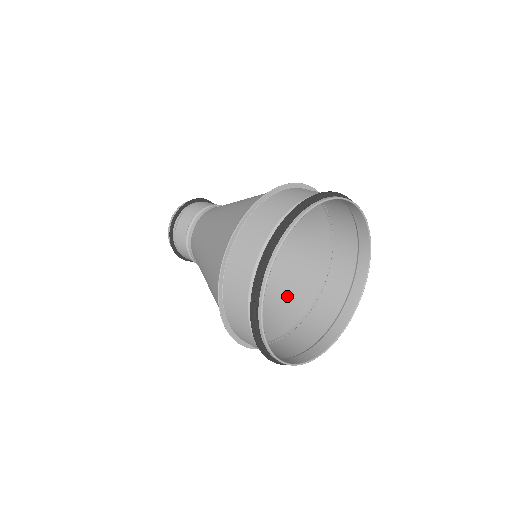
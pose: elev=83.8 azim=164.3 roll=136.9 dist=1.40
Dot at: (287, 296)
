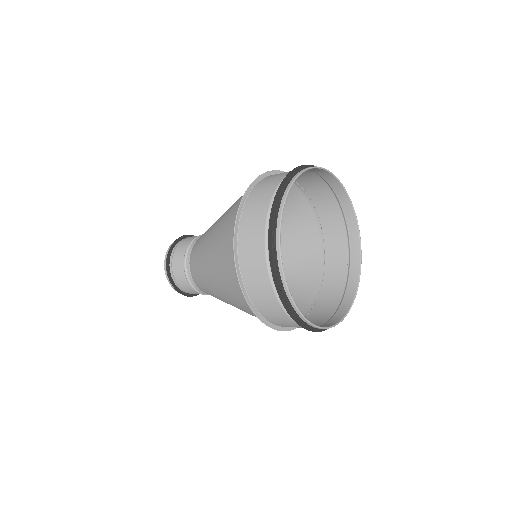
Dot at: occluded
